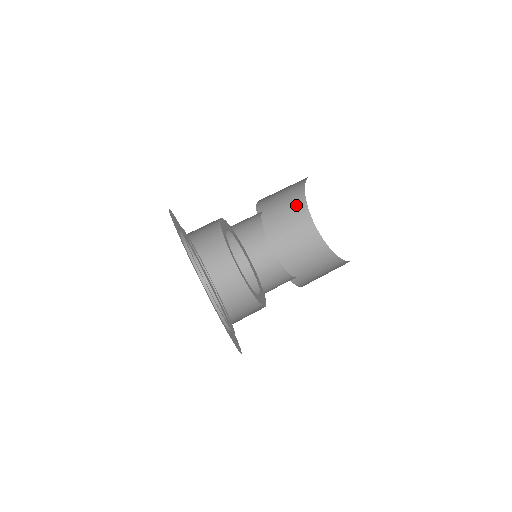
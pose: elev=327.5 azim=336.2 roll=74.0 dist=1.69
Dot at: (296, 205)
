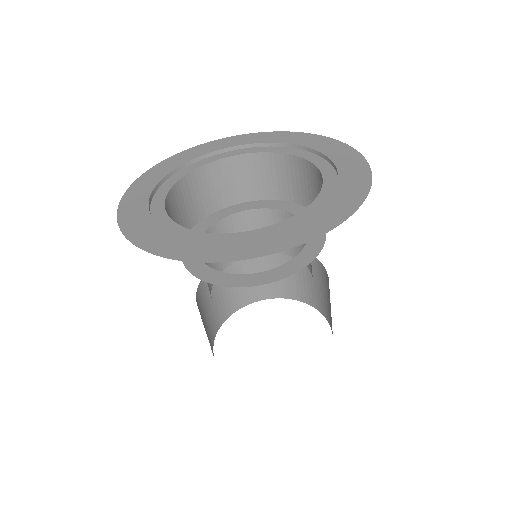
Dot at: (210, 330)
